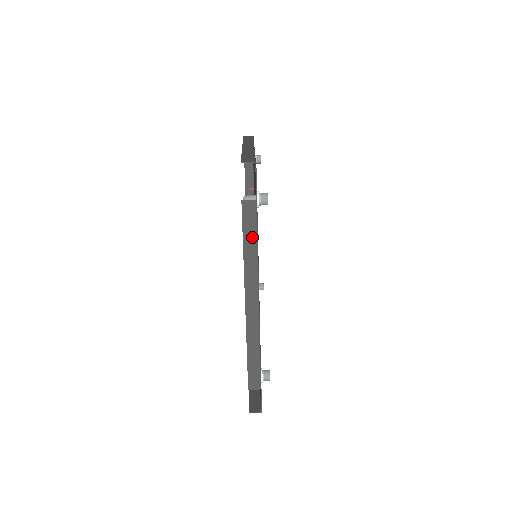
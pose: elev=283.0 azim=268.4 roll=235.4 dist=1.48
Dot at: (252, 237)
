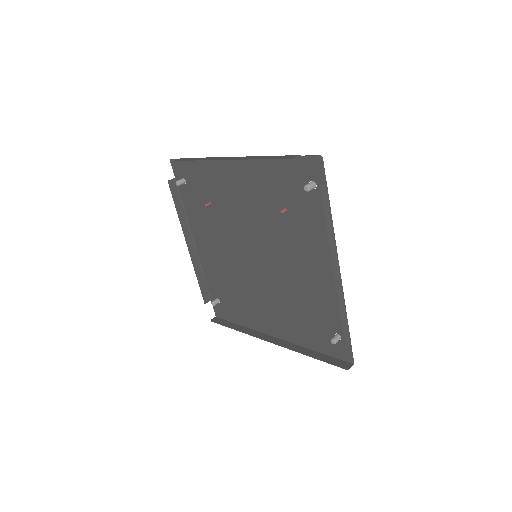
Dot at: (329, 215)
